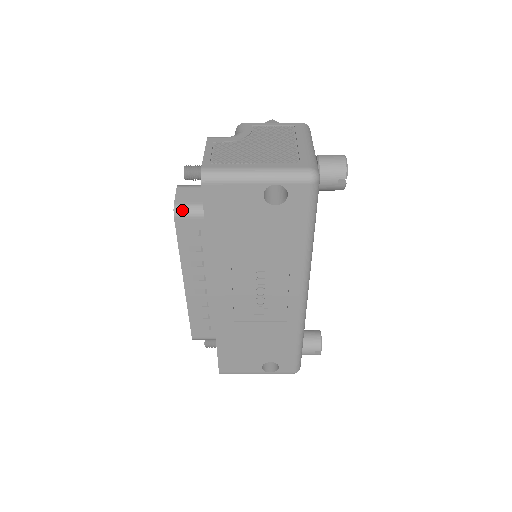
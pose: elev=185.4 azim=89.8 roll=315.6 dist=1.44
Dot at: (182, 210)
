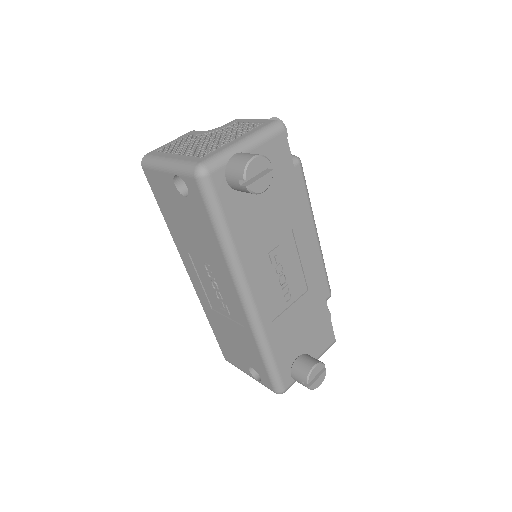
Dot at: occluded
